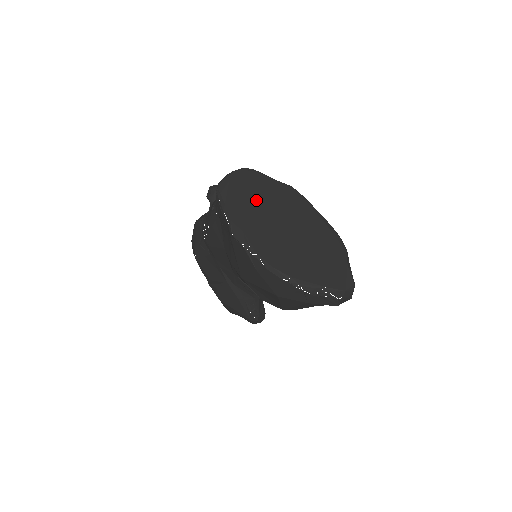
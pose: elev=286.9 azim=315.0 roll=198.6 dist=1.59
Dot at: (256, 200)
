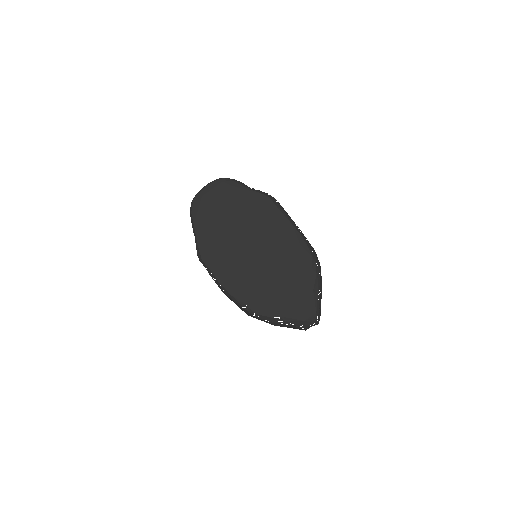
Dot at: (226, 217)
